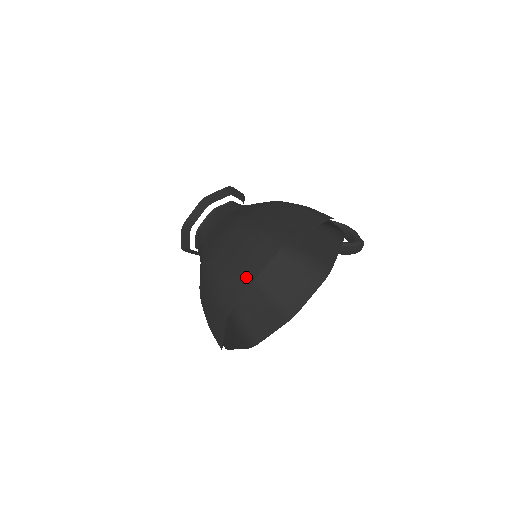
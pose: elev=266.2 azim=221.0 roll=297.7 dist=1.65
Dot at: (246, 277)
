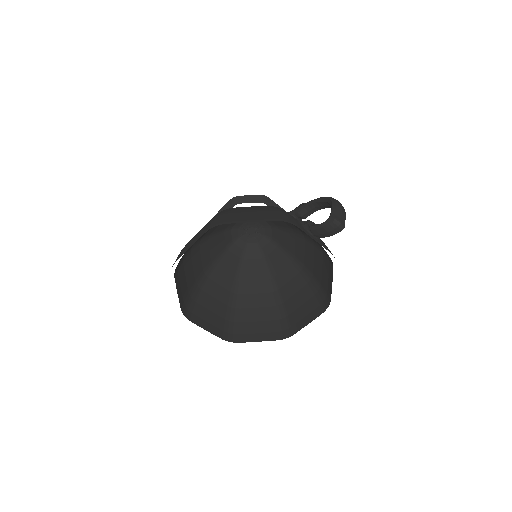
Dot at: occluded
